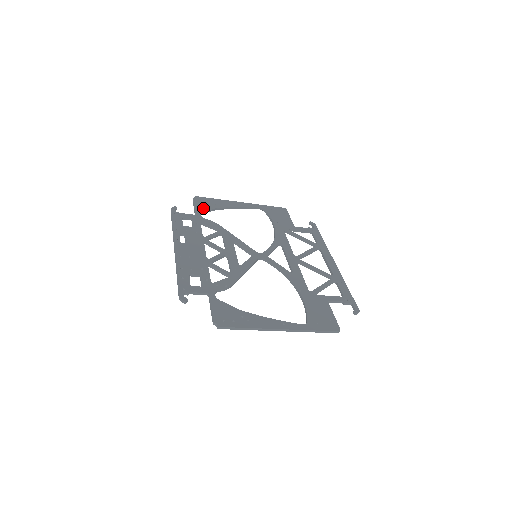
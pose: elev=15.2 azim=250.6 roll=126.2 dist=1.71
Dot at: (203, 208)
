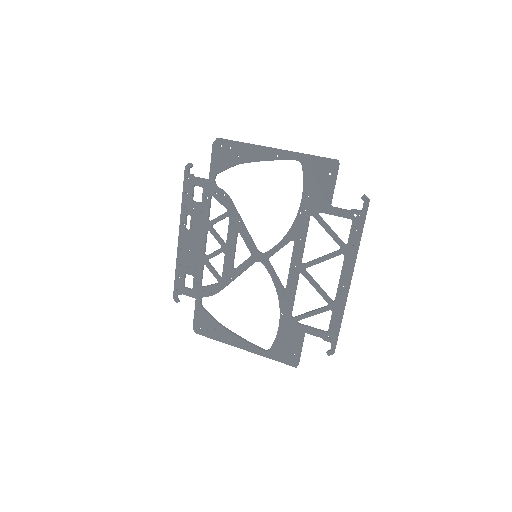
Dot at: (220, 166)
